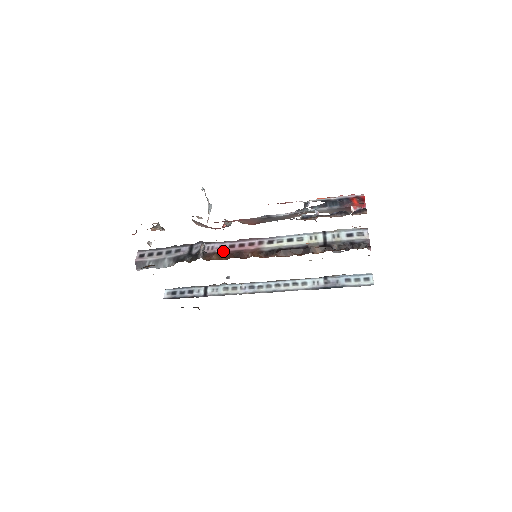
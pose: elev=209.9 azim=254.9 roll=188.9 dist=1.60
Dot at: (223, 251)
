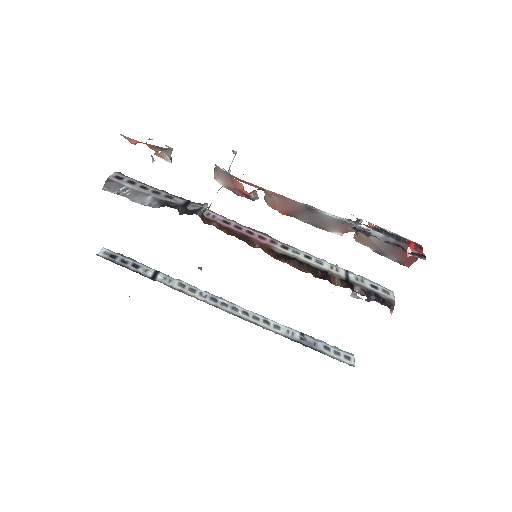
Dot at: (226, 226)
